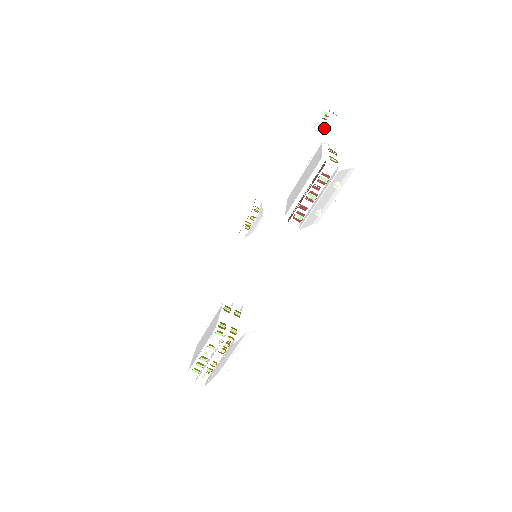
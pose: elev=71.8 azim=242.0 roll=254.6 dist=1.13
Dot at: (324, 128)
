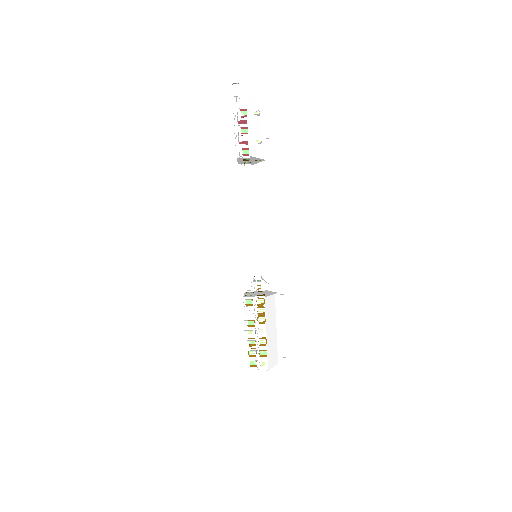
Dot at: occluded
